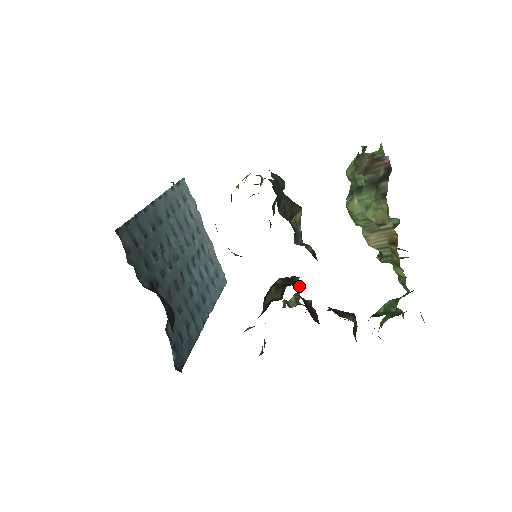
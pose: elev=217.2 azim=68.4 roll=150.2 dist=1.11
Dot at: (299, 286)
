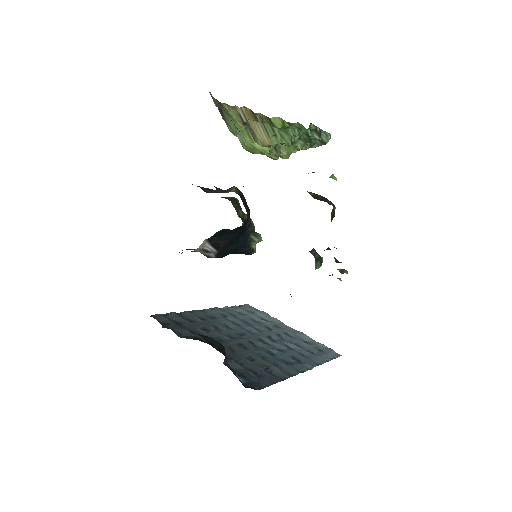
Dot at: occluded
